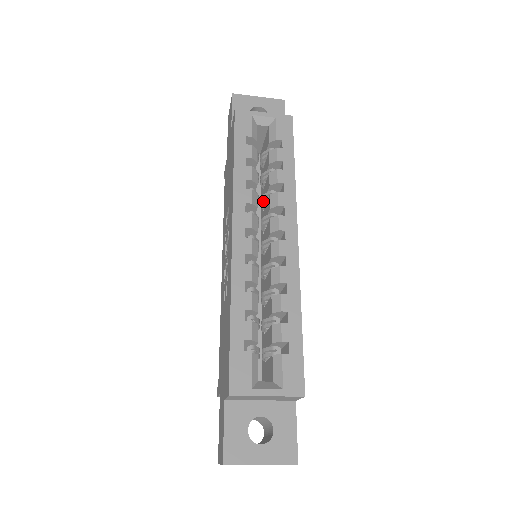
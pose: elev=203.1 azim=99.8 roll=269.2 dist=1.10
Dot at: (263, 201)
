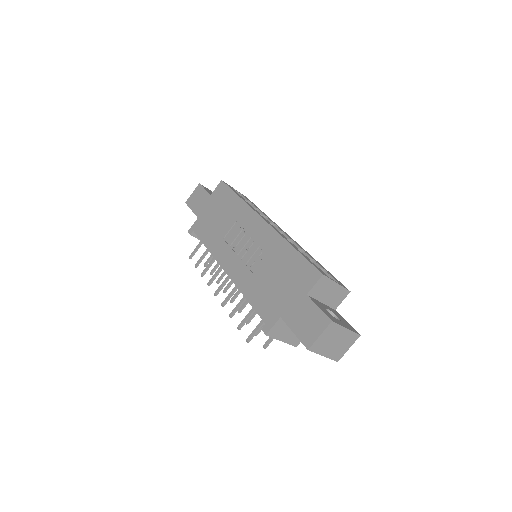
Dot at: occluded
